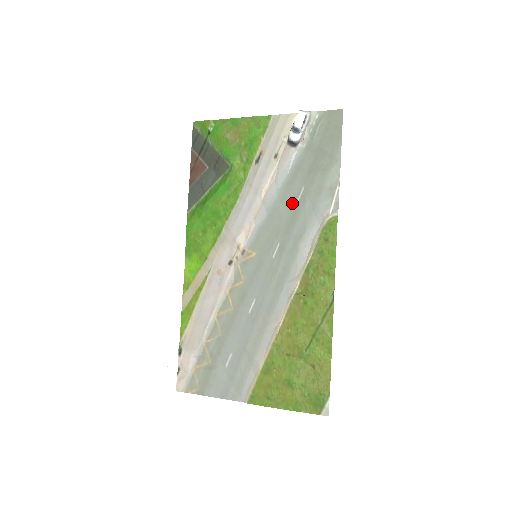
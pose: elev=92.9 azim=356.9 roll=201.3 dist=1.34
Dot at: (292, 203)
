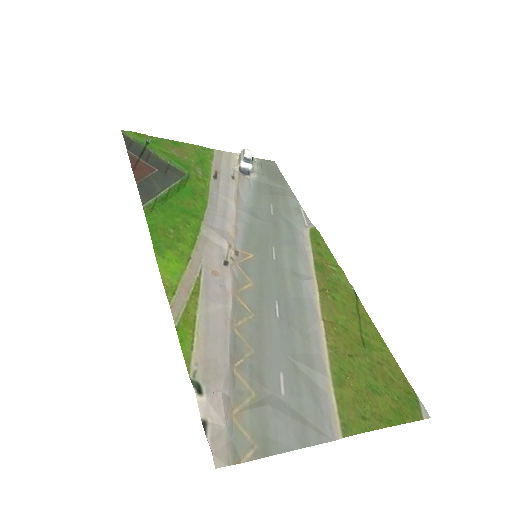
Dot at: (268, 215)
